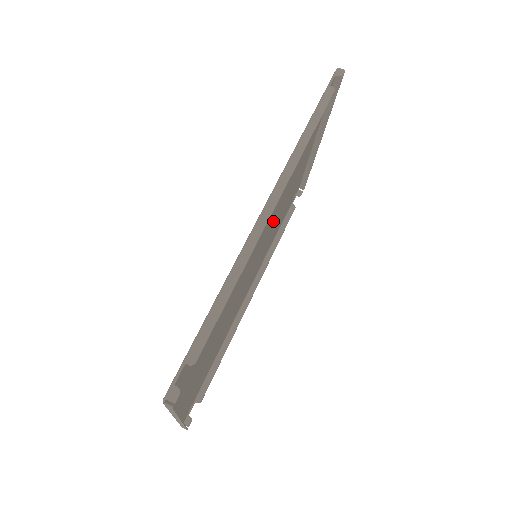
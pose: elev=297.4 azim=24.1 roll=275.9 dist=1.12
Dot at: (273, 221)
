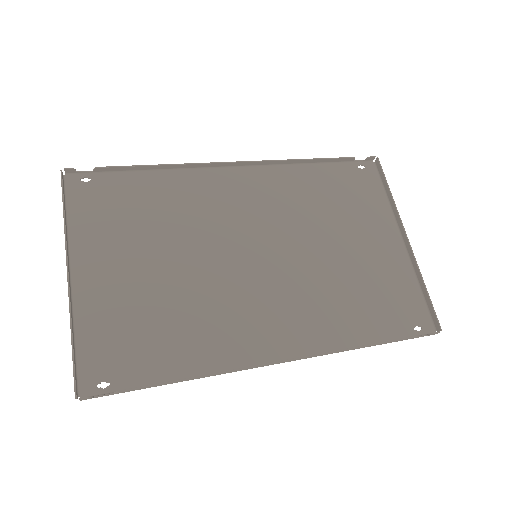
Dot at: (298, 251)
